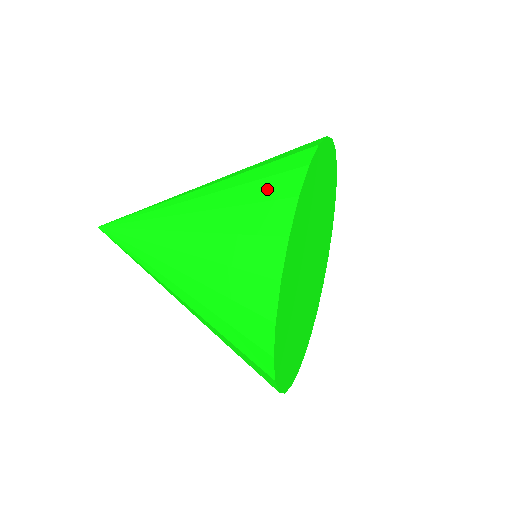
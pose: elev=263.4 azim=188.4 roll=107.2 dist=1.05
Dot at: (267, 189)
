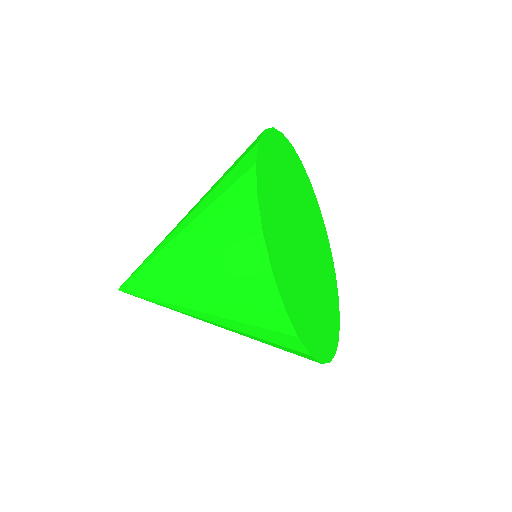
Dot at: occluded
